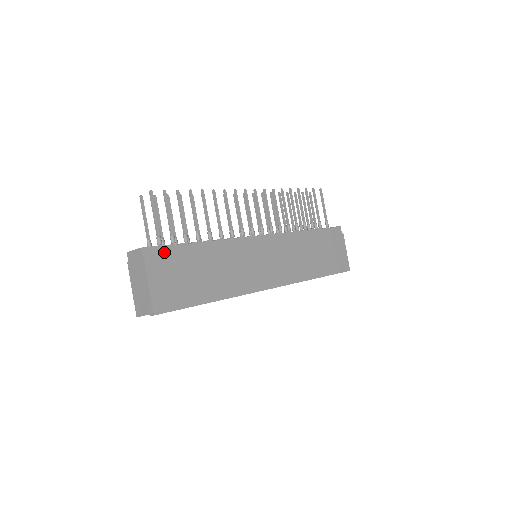
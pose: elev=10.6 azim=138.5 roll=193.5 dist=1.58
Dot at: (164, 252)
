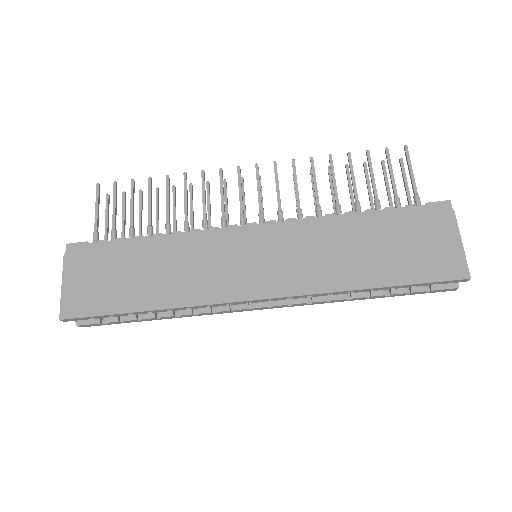
Dot at: (93, 248)
